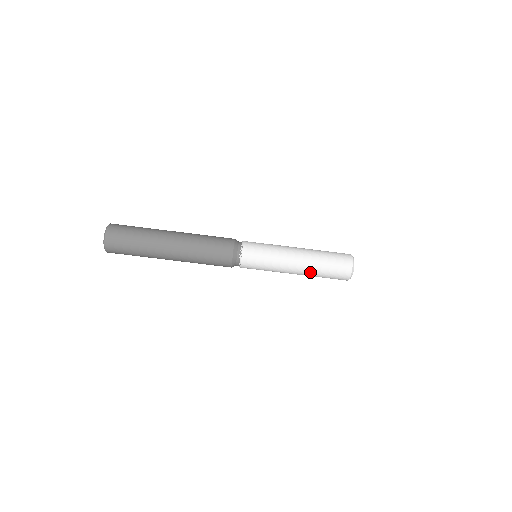
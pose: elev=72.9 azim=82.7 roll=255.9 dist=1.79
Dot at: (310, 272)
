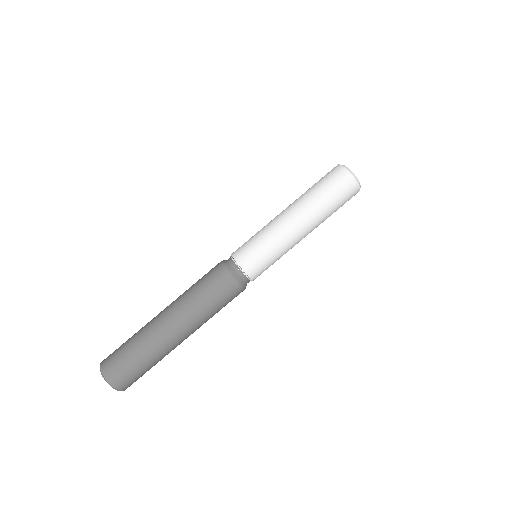
Dot at: (306, 204)
